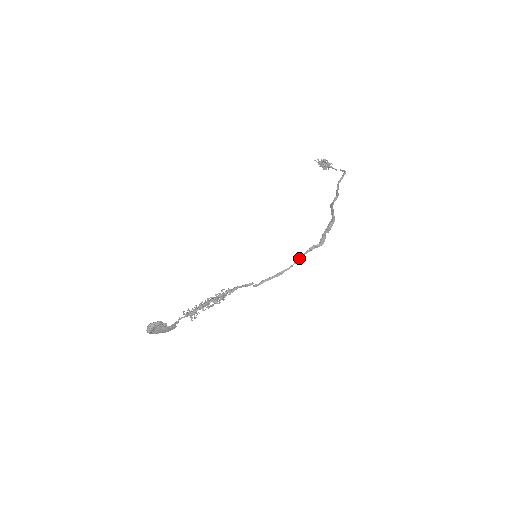
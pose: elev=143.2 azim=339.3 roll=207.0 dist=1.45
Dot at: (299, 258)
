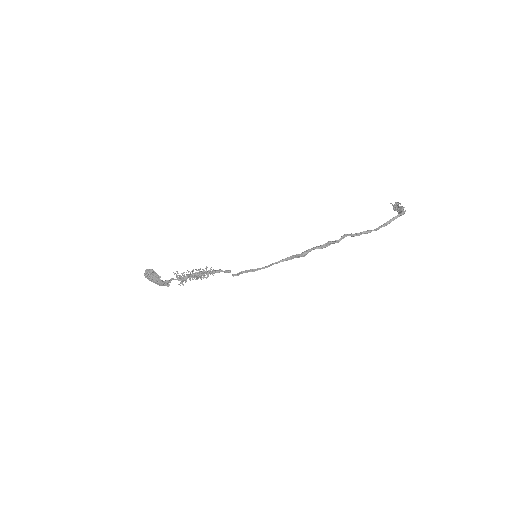
Dot at: (276, 262)
